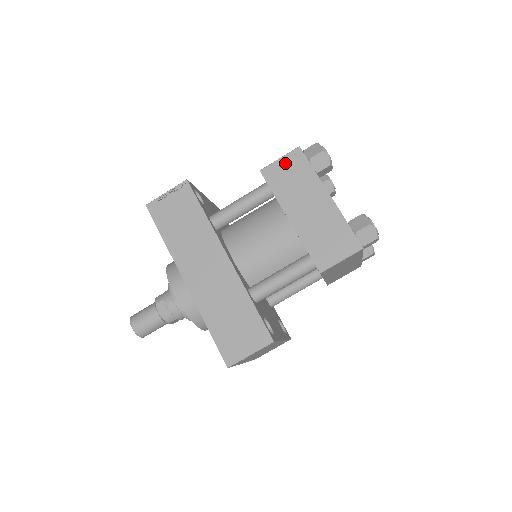
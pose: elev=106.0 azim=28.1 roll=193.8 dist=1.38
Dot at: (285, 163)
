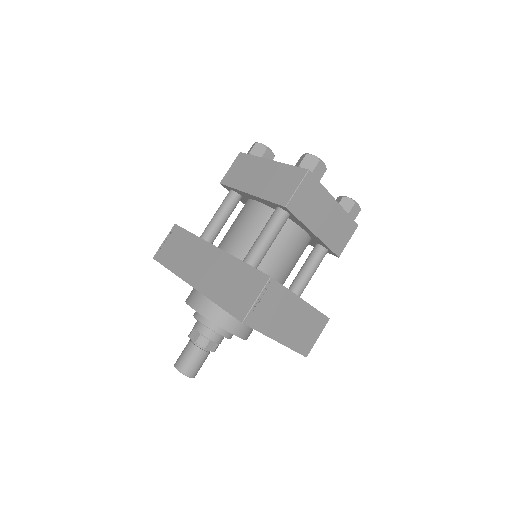
Dot at: (234, 167)
